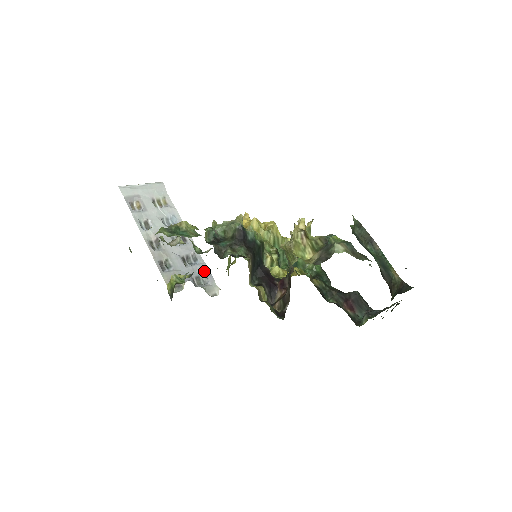
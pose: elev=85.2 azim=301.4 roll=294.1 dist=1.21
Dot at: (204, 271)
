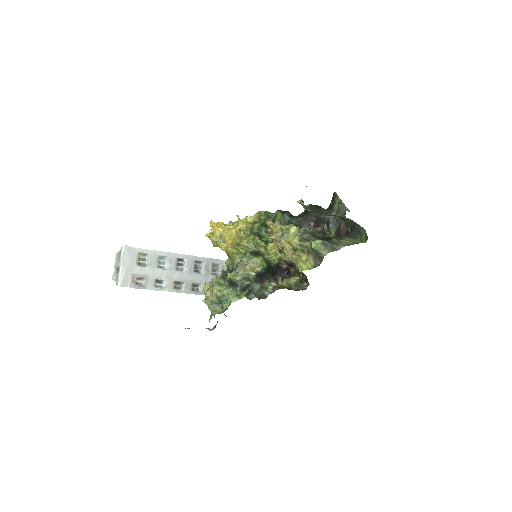
Dot at: (211, 263)
